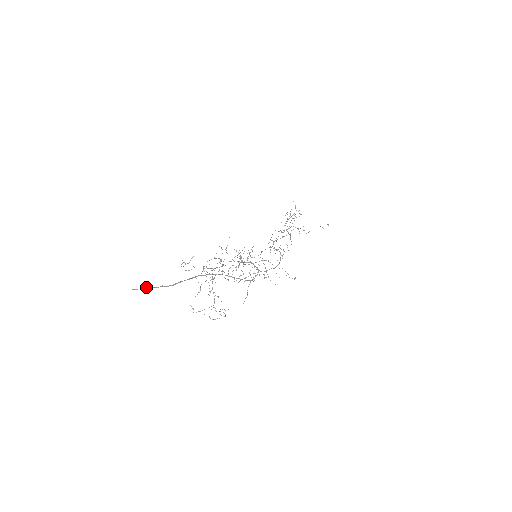
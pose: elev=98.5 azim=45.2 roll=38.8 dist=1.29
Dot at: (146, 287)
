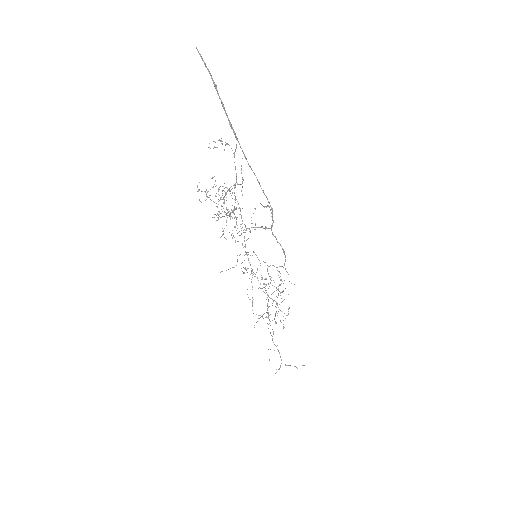
Dot at: (205, 64)
